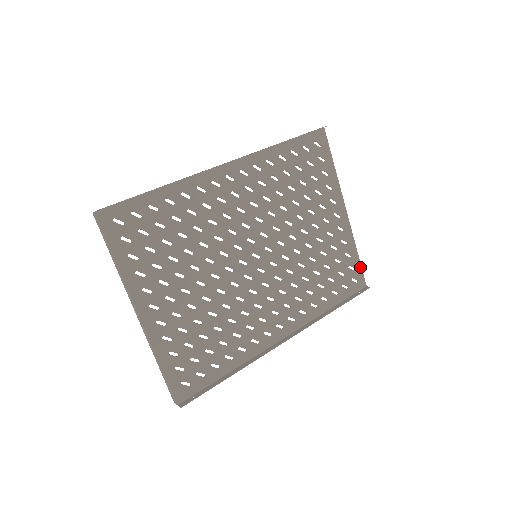
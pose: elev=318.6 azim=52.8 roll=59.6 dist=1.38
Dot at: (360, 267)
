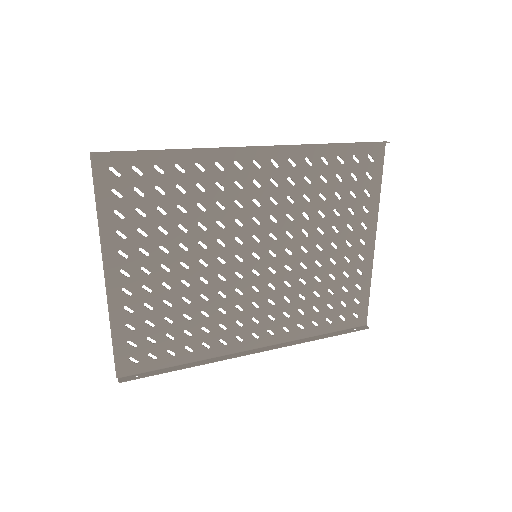
Dot at: (367, 303)
